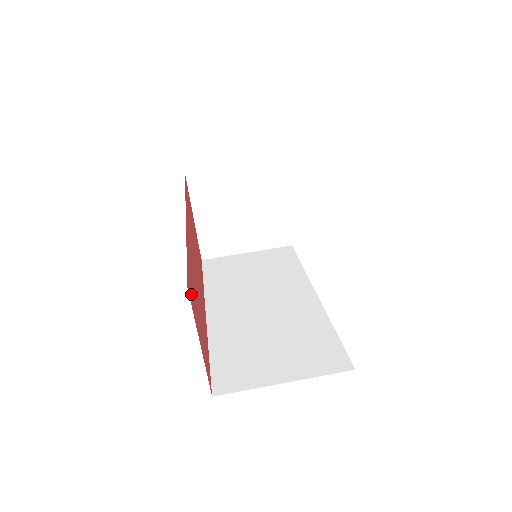
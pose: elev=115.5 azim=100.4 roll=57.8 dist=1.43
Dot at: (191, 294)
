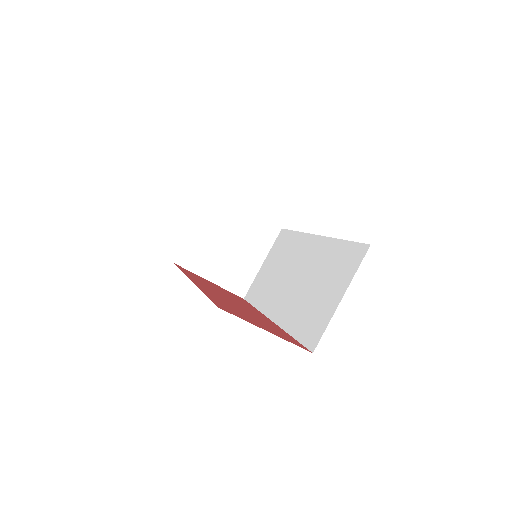
Dot at: occluded
